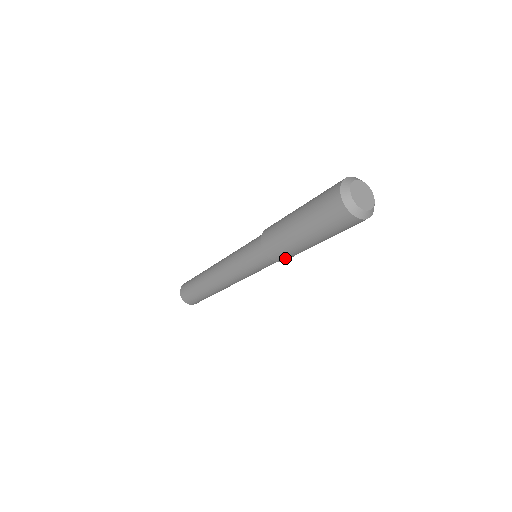
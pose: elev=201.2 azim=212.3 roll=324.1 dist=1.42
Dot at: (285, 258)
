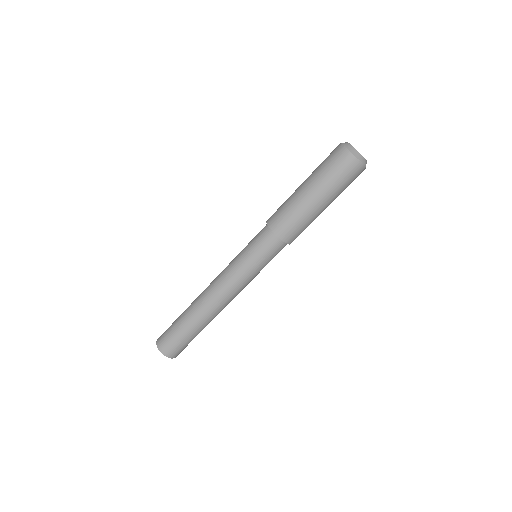
Dot at: (280, 224)
